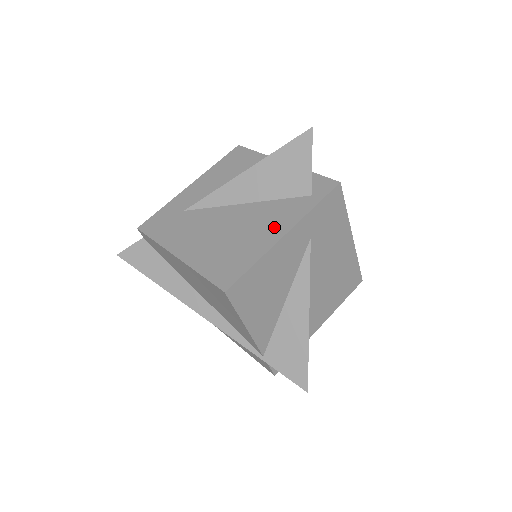
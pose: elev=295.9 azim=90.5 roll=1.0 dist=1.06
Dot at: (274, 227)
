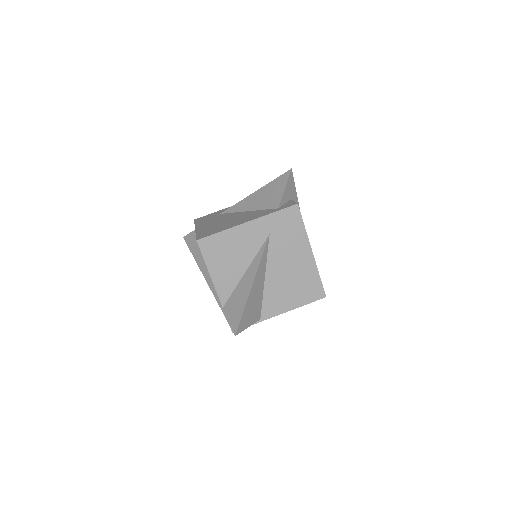
Dot at: (246, 219)
